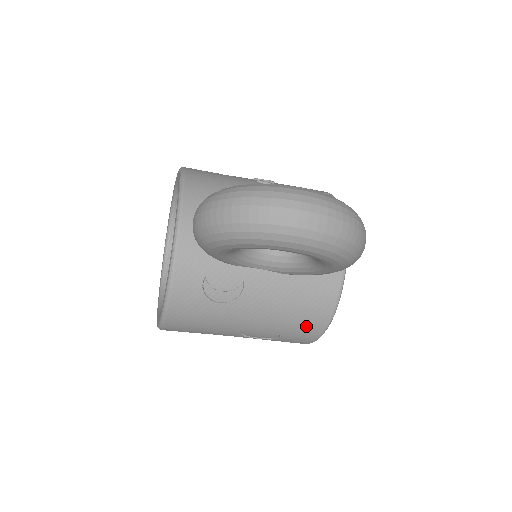
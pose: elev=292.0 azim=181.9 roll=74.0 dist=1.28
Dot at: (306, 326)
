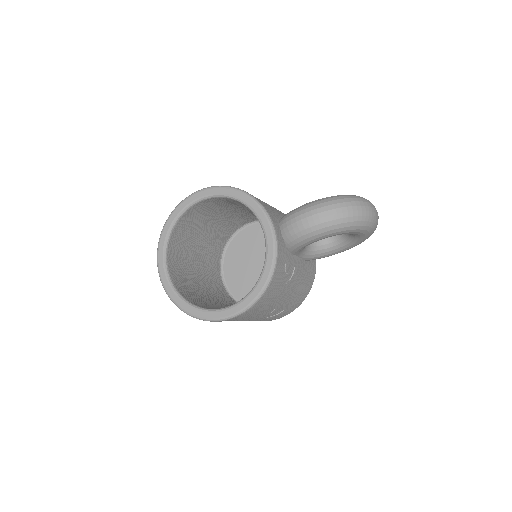
Dot at: (300, 299)
